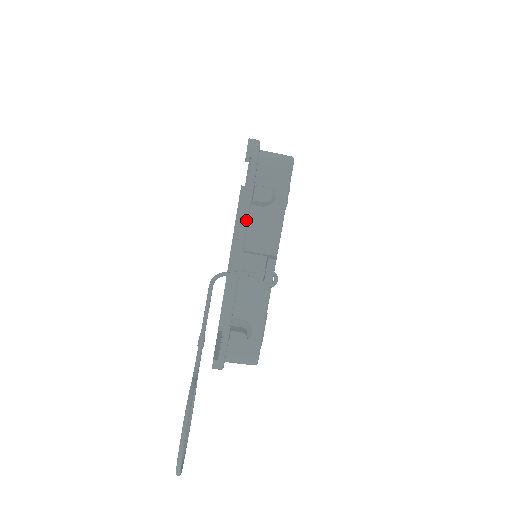
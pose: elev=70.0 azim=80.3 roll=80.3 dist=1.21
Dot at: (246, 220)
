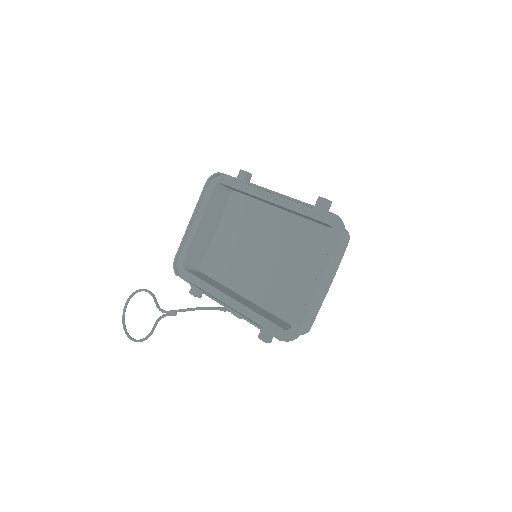
Dot at: occluded
